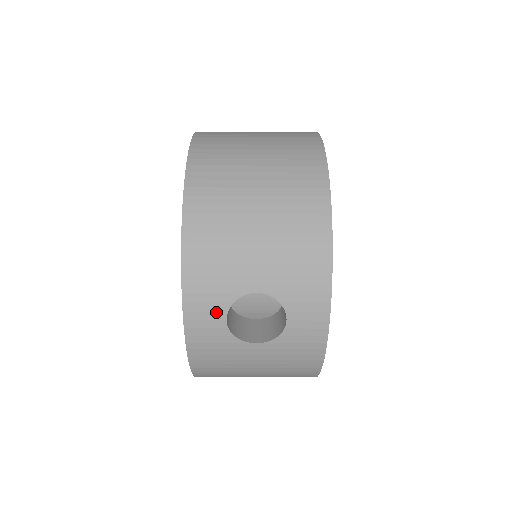
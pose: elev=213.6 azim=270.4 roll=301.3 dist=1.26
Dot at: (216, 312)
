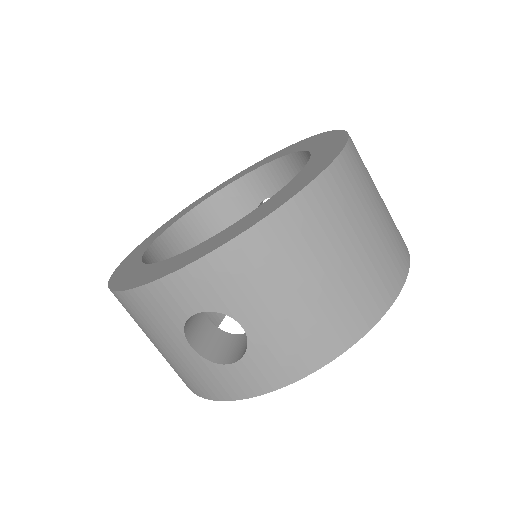
Dot at: (198, 301)
